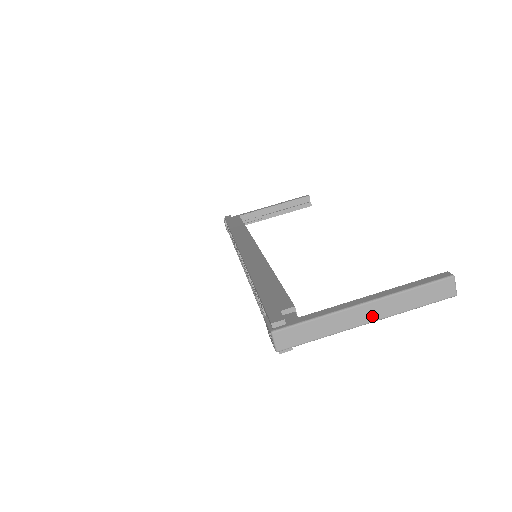
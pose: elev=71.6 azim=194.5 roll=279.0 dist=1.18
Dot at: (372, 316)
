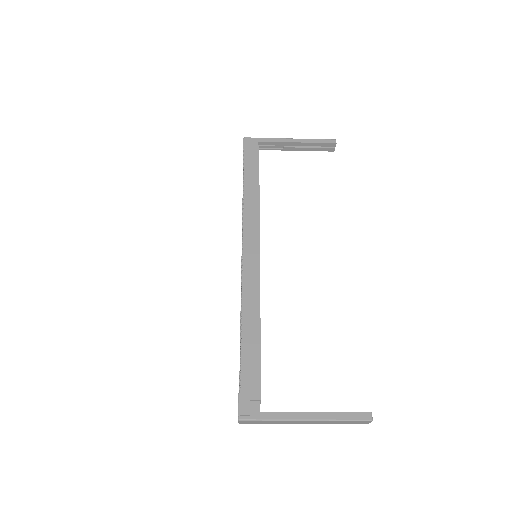
Dot at: (308, 423)
